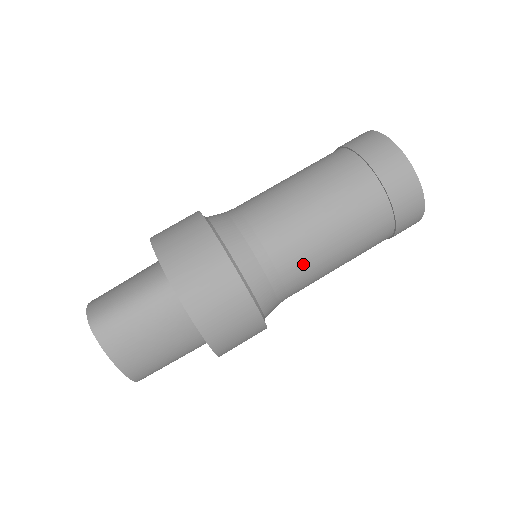
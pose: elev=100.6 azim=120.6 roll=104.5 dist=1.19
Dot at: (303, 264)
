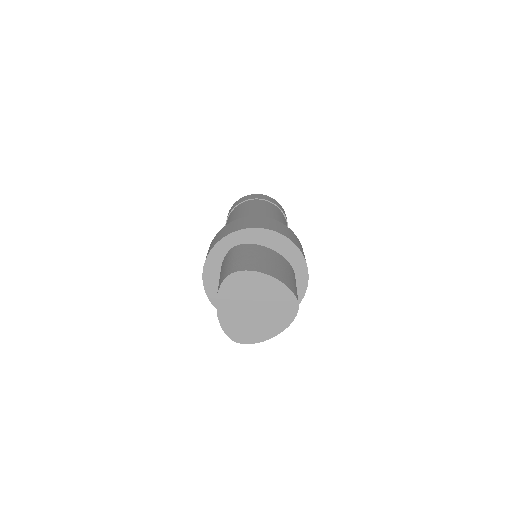
Dot at: occluded
